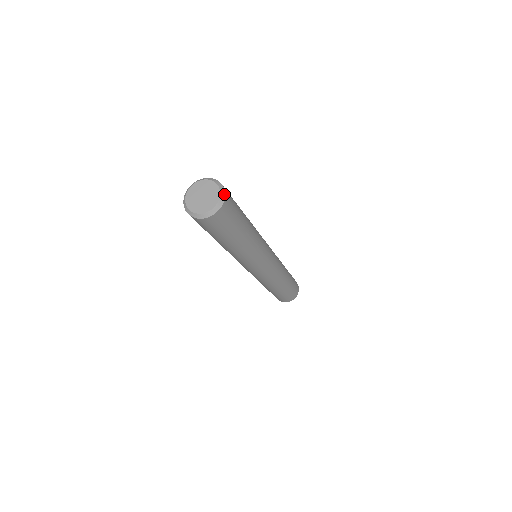
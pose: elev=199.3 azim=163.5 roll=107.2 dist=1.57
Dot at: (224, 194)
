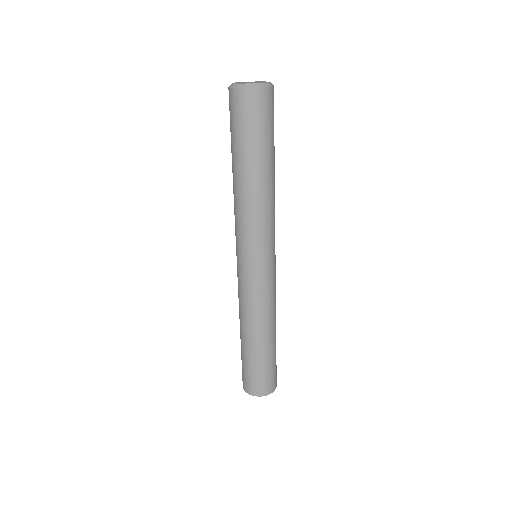
Dot at: occluded
